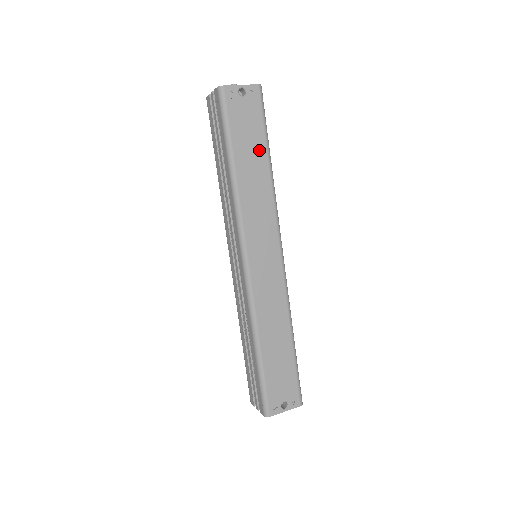
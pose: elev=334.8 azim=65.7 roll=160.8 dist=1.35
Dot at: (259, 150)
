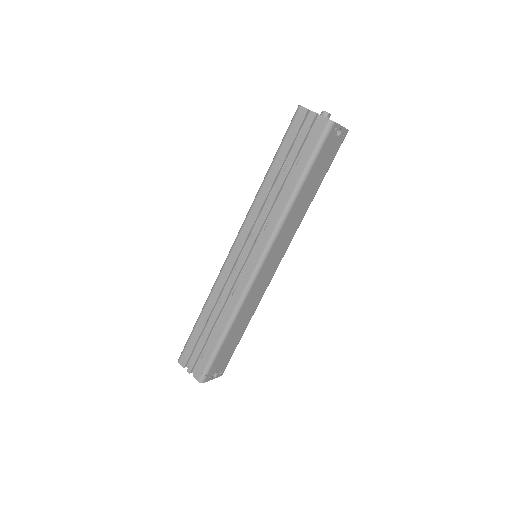
Dot at: (318, 182)
